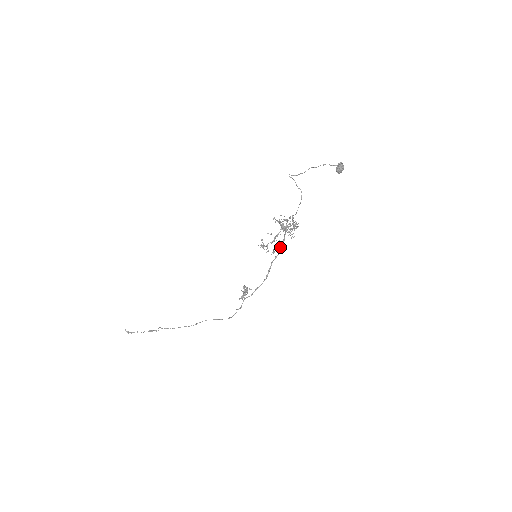
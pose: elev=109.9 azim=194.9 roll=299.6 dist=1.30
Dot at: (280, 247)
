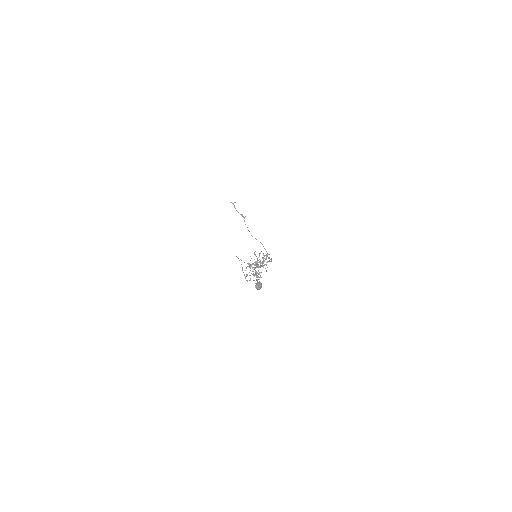
Dot at: occluded
